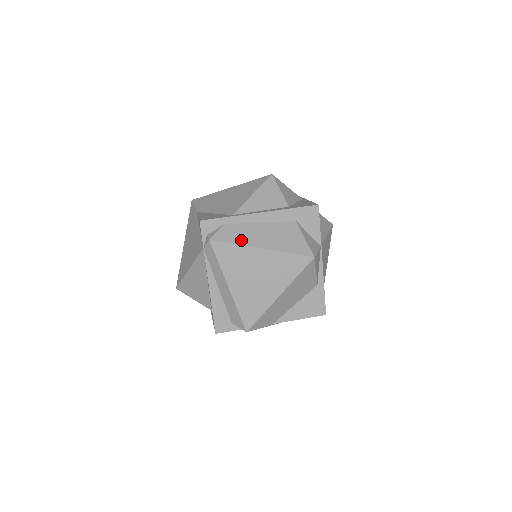
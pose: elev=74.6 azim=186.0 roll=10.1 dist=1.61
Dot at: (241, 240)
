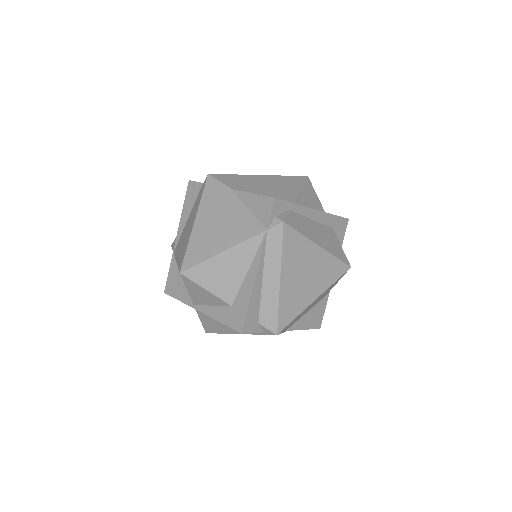
Dot at: (305, 232)
